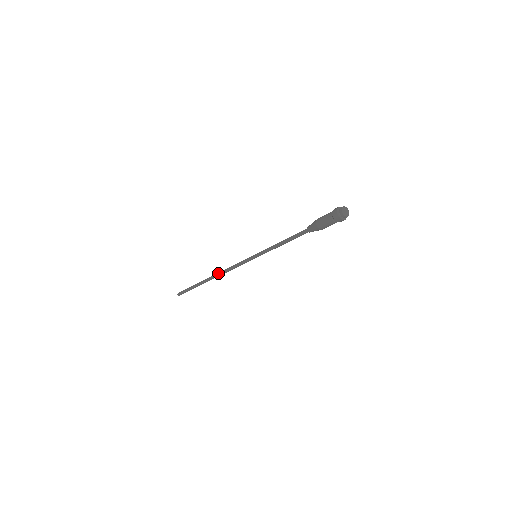
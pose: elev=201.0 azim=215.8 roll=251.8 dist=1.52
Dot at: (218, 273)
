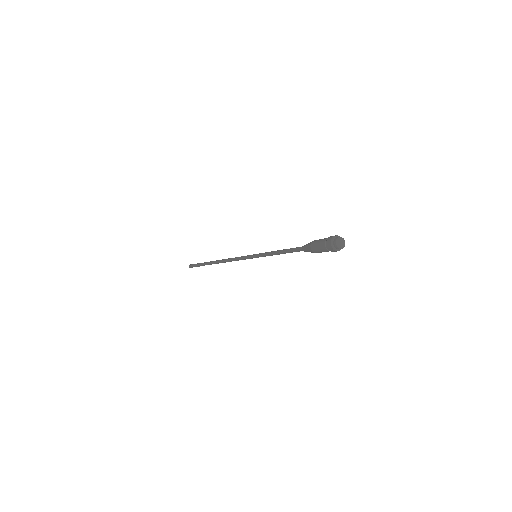
Dot at: (223, 259)
